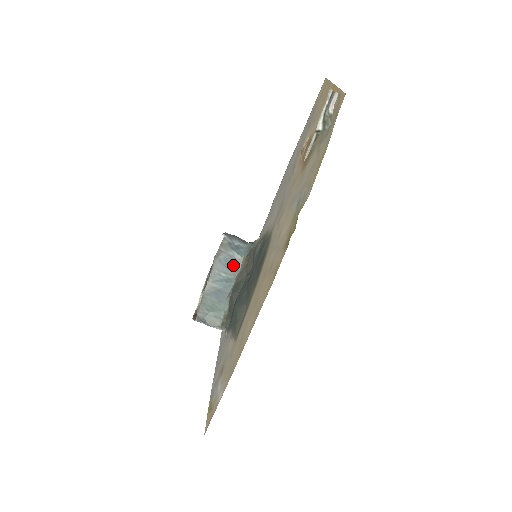
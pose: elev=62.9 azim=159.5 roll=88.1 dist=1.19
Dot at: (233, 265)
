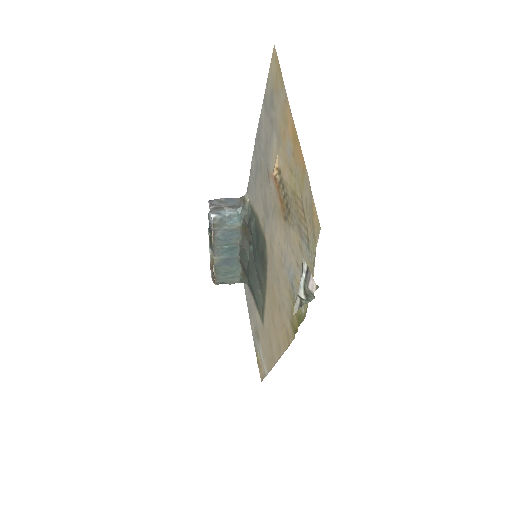
Dot at: (232, 236)
